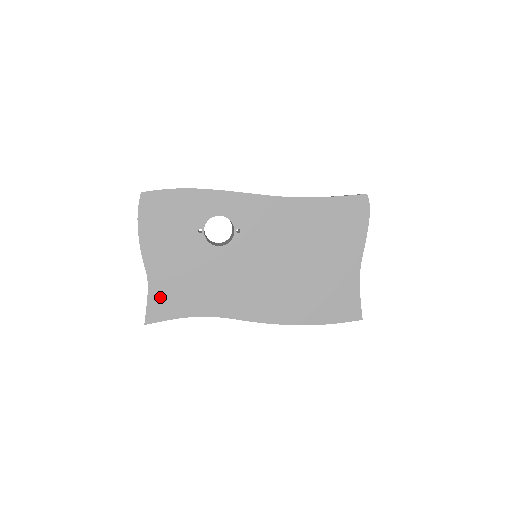
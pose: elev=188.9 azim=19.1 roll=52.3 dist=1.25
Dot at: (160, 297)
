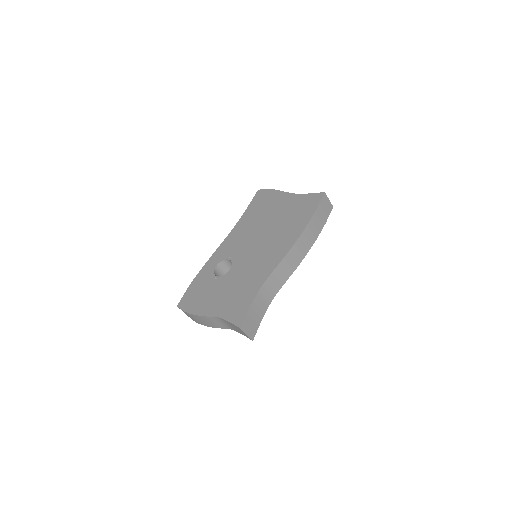
Dot at: (232, 312)
